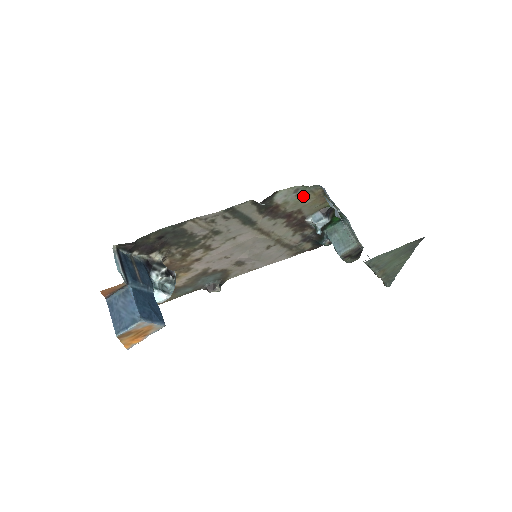
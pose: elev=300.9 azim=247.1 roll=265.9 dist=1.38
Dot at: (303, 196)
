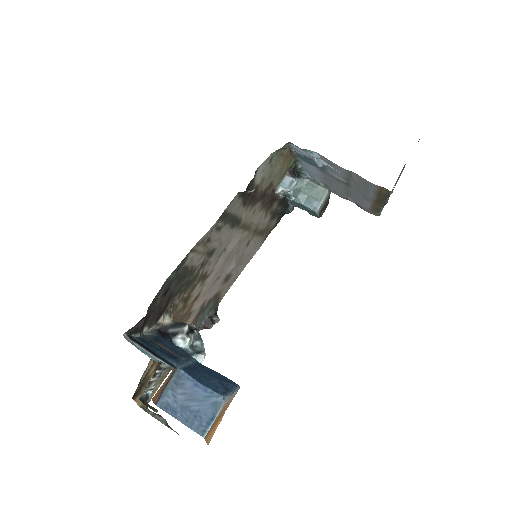
Dot at: (275, 164)
